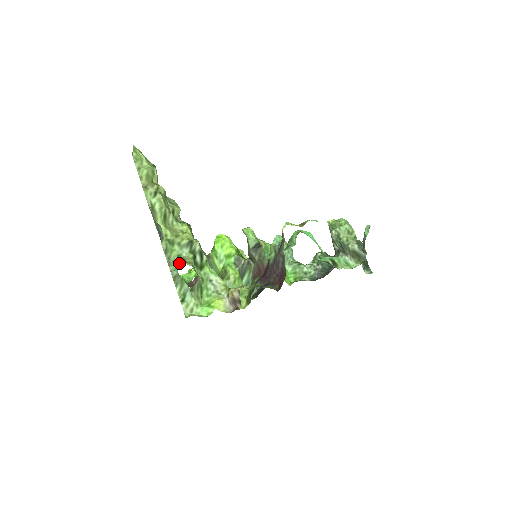
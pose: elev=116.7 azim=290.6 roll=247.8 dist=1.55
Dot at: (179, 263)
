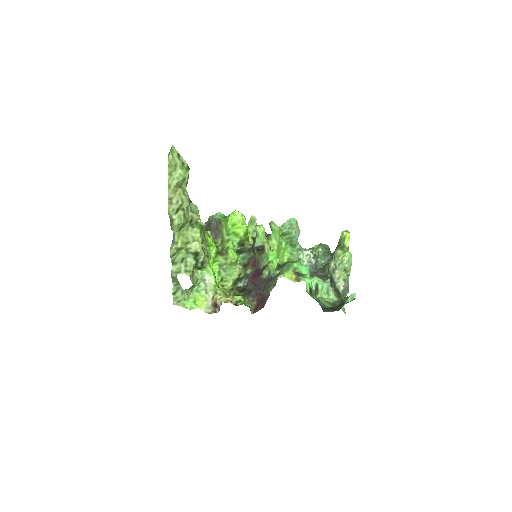
Dot at: (181, 268)
